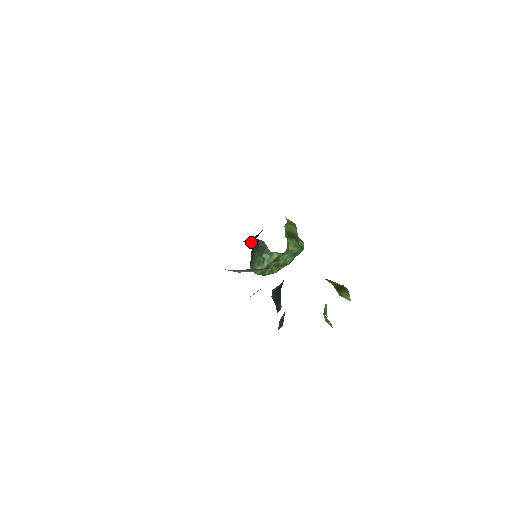
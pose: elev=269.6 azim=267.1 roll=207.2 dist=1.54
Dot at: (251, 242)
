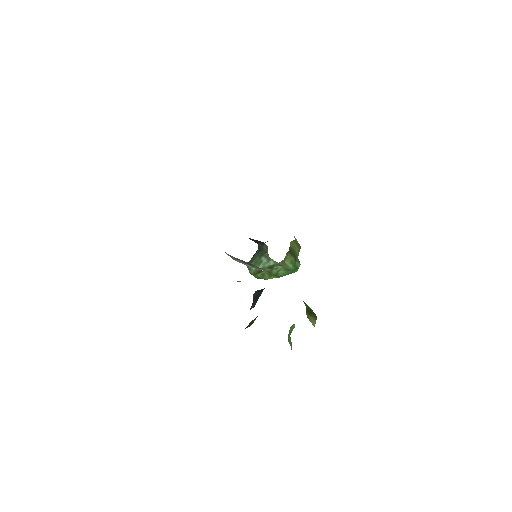
Dot at: (257, 242)
